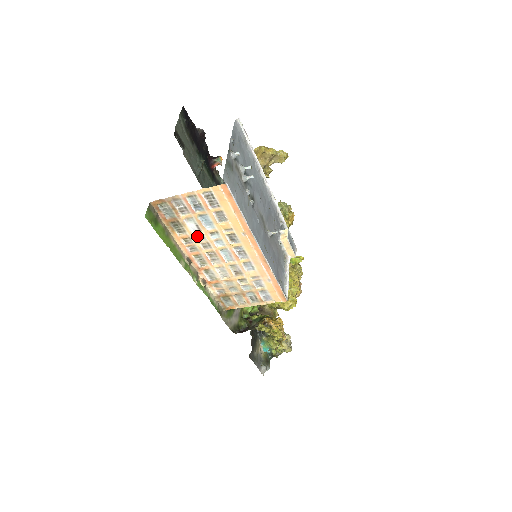
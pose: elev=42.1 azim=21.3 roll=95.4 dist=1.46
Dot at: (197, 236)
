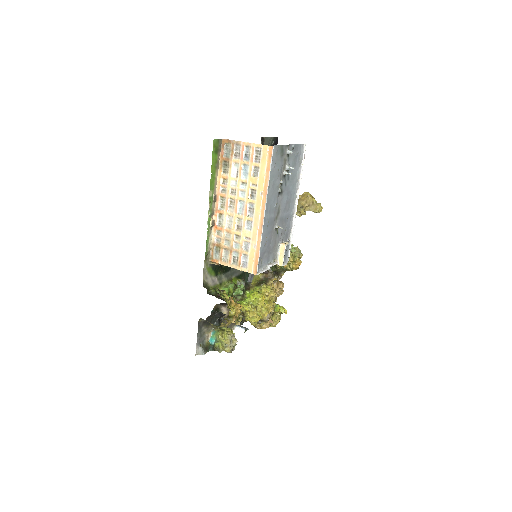
Dot at: (232, 180)
